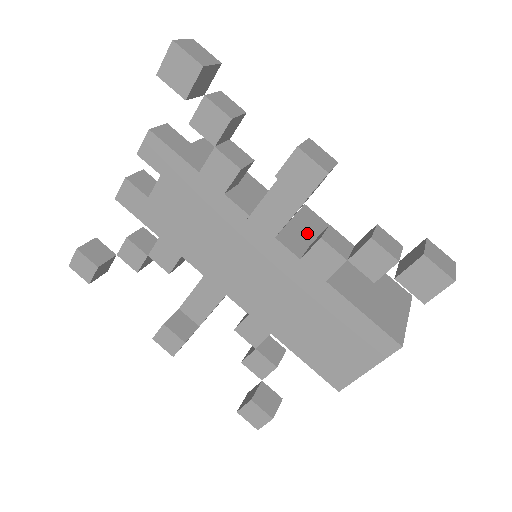
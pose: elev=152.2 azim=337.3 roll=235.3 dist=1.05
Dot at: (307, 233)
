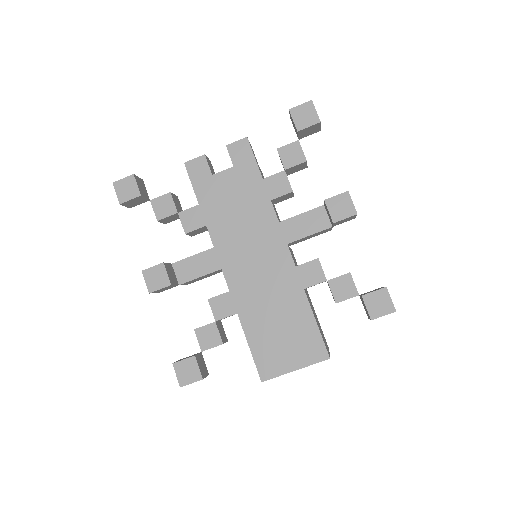
Dot at: (295, 262)
